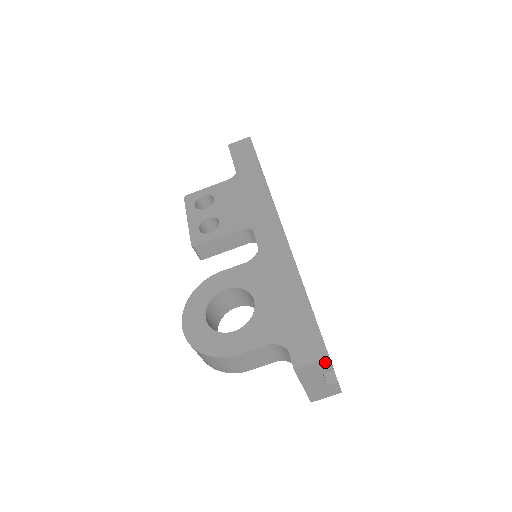
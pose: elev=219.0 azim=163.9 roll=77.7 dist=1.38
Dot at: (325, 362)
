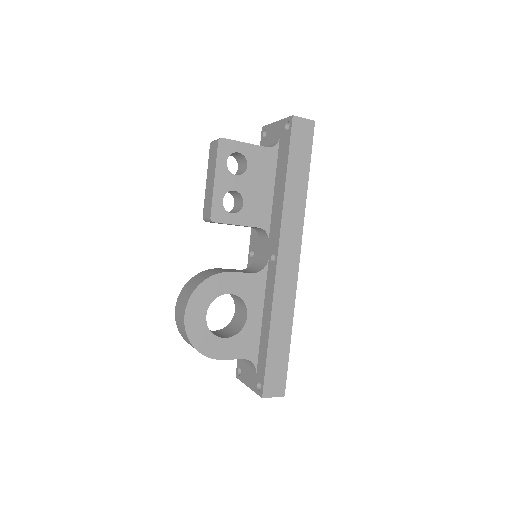
Dot at: (279, 395)
